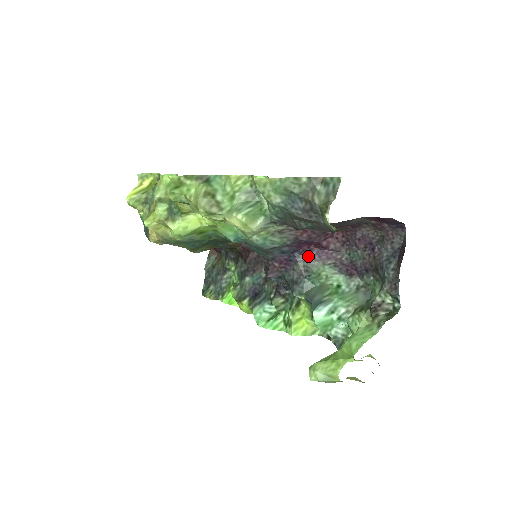
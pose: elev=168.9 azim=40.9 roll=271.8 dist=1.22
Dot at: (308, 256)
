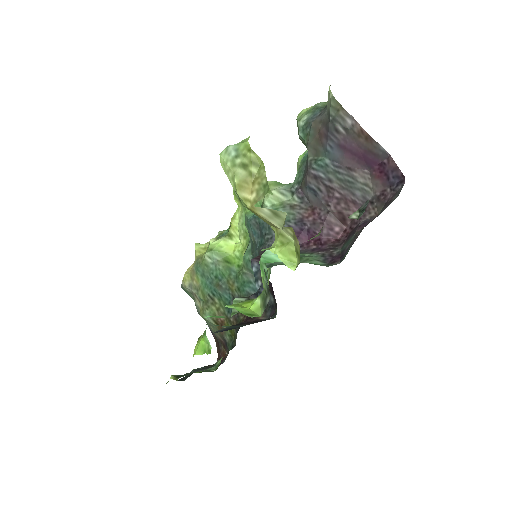
Dot at: (302, 251)
